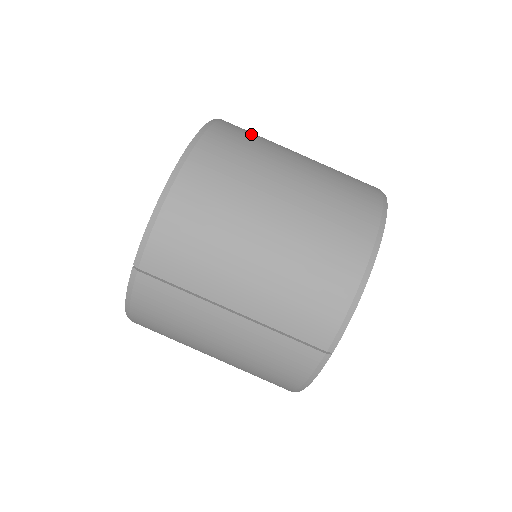
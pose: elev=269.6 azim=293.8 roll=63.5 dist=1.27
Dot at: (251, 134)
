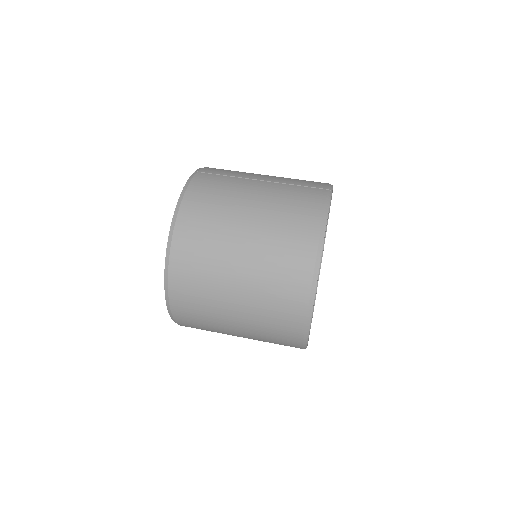
Dot at: occluded
